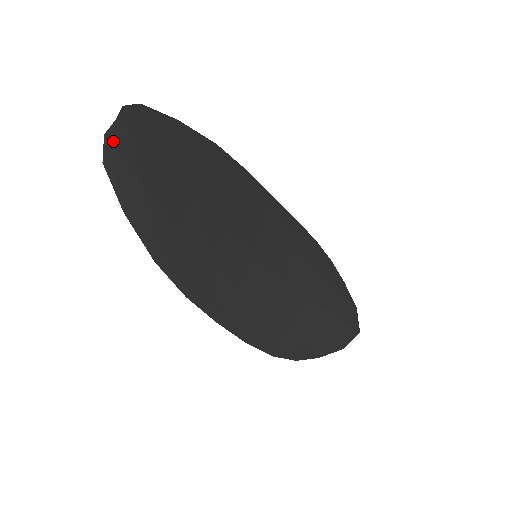
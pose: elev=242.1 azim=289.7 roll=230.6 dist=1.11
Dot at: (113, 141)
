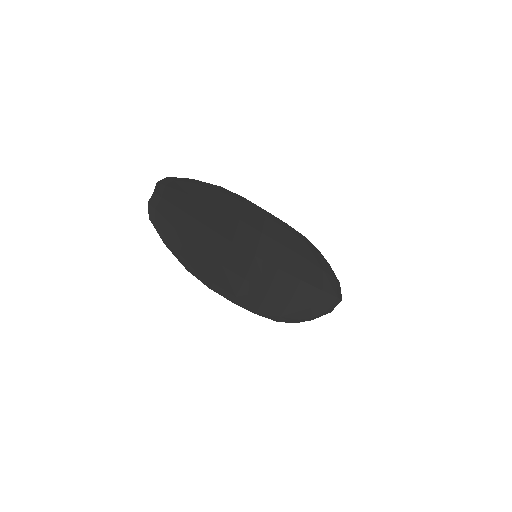
Dot at: (153, 205)
